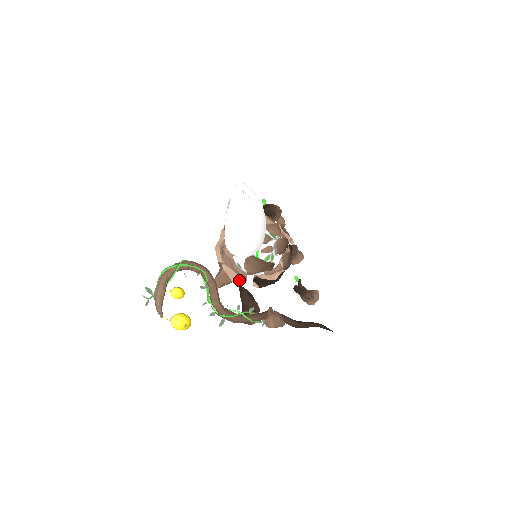
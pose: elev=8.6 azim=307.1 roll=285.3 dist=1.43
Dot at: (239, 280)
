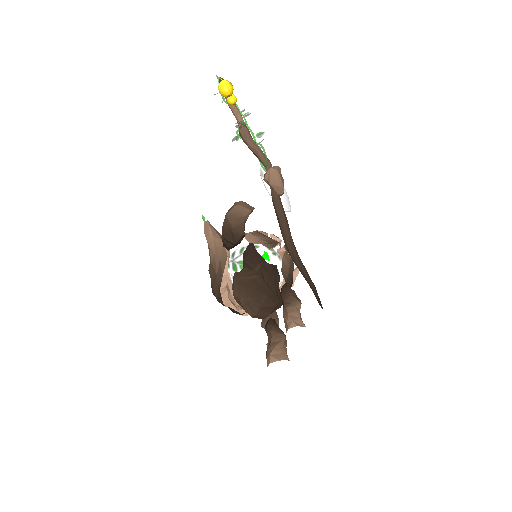
Dot at: (227, 253)
